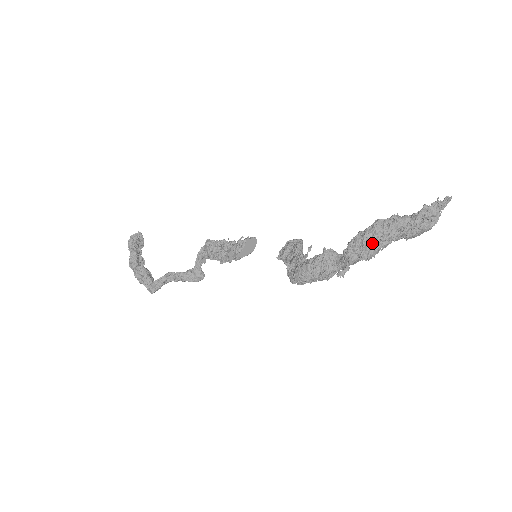
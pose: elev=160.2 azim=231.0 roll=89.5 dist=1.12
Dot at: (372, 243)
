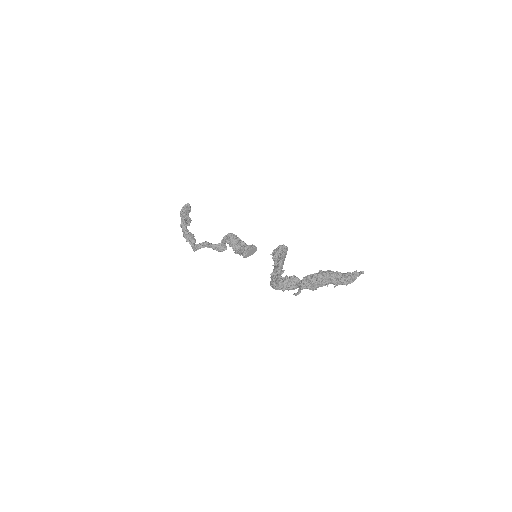
Dot at: (315, 284)
